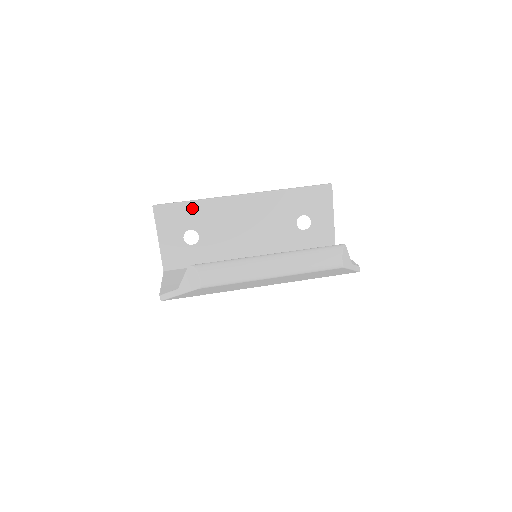
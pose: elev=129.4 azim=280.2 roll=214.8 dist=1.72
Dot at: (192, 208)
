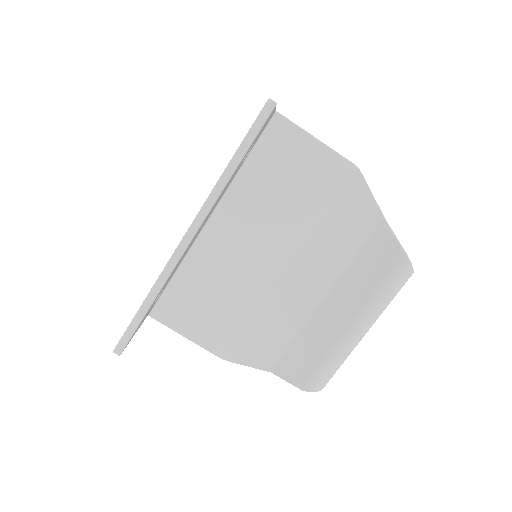
Dot at: occluded
